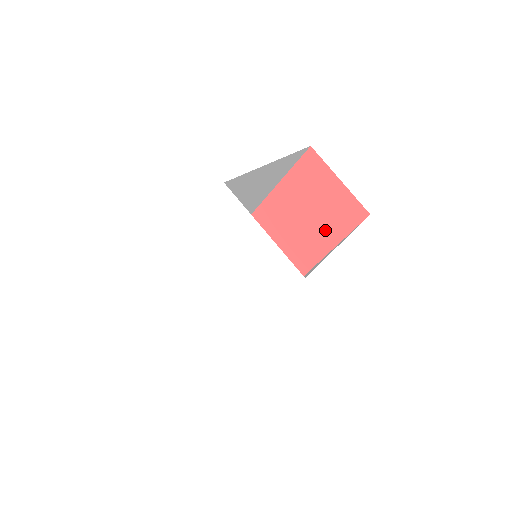
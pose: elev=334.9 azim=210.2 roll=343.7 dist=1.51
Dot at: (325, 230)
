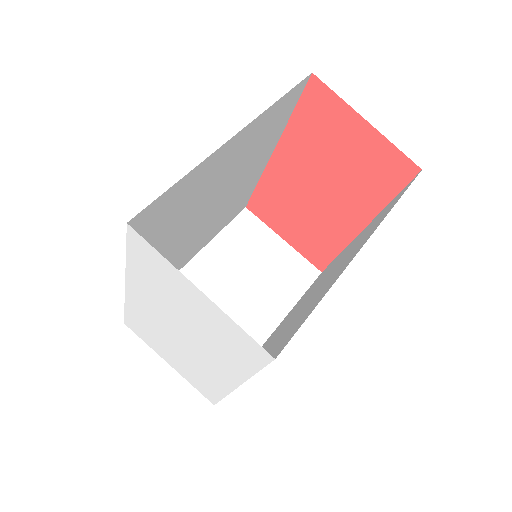
Dot at: (360, 192)
